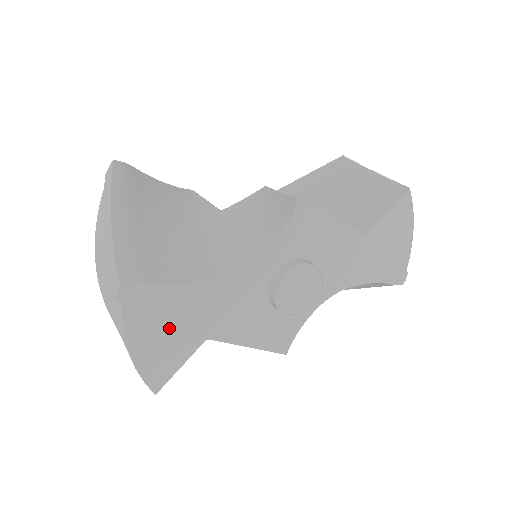
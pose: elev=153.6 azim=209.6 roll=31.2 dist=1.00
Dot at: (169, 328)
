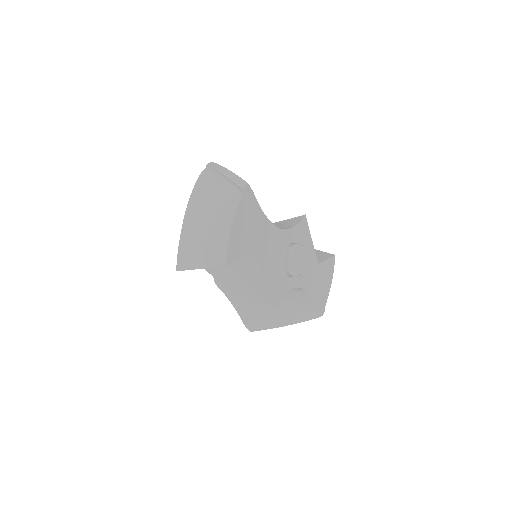
Dot at: (249, 229)
